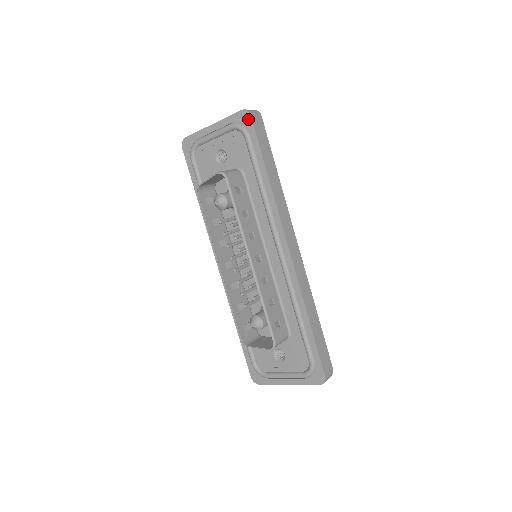
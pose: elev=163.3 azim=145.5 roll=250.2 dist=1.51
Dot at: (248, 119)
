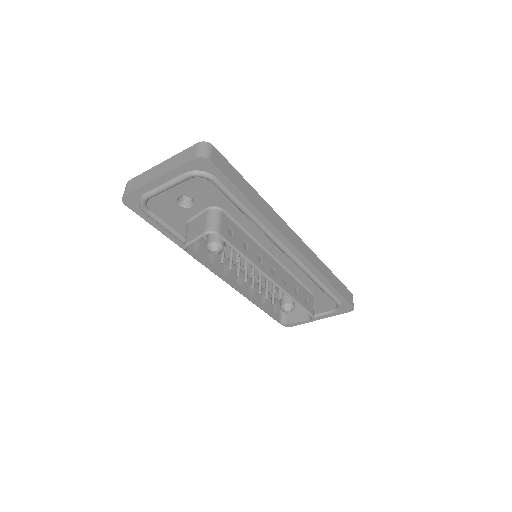
Dot at: (208, 165)
